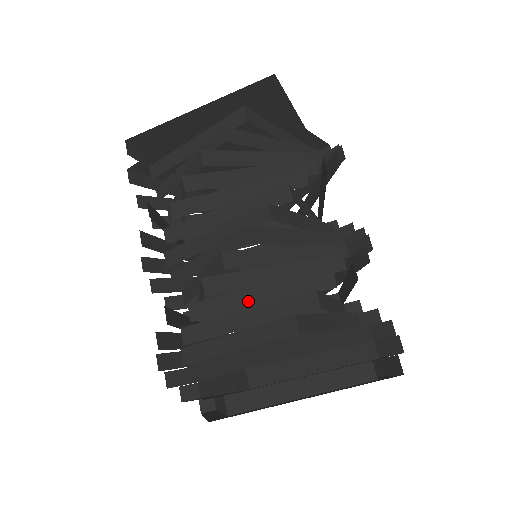
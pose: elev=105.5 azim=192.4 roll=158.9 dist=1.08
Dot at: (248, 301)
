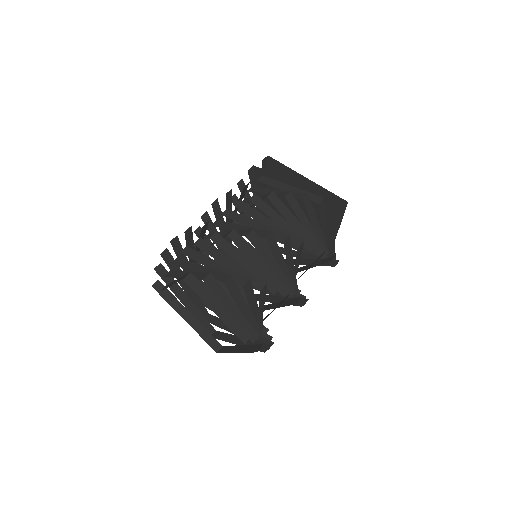
Dot at: (238, 258)
